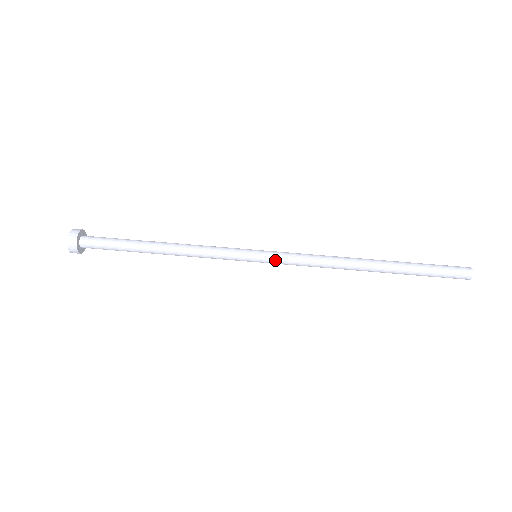
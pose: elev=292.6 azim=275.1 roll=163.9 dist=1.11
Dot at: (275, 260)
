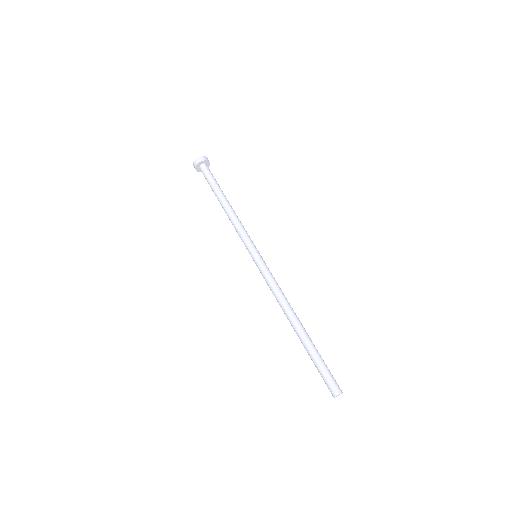
Dot at: (263, 265)
